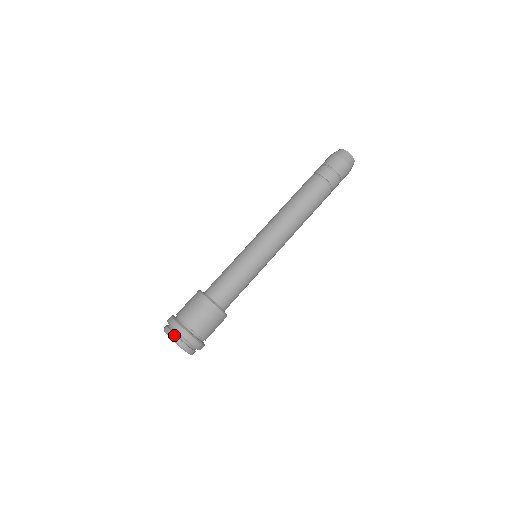
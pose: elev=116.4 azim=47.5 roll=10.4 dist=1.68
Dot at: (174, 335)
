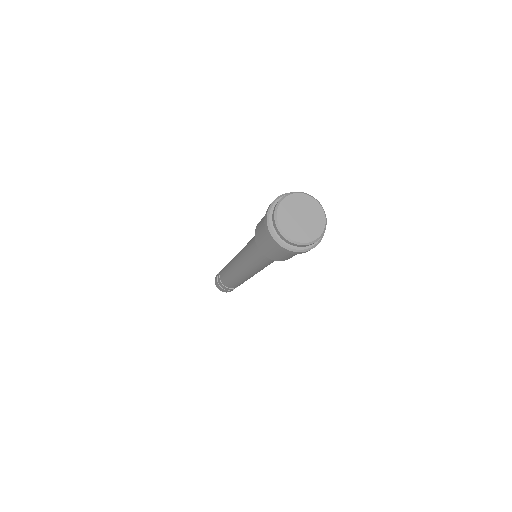
Dot at: (295, 193)
